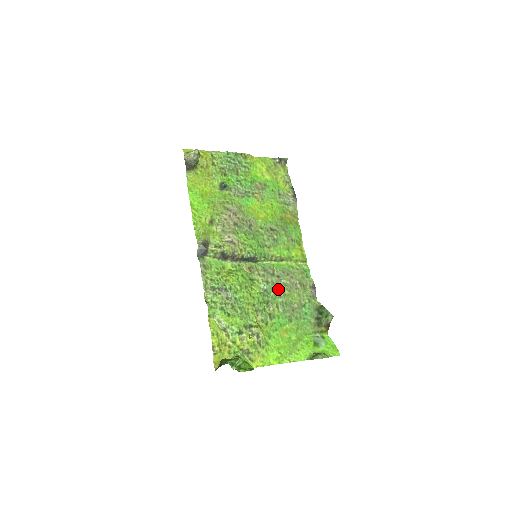
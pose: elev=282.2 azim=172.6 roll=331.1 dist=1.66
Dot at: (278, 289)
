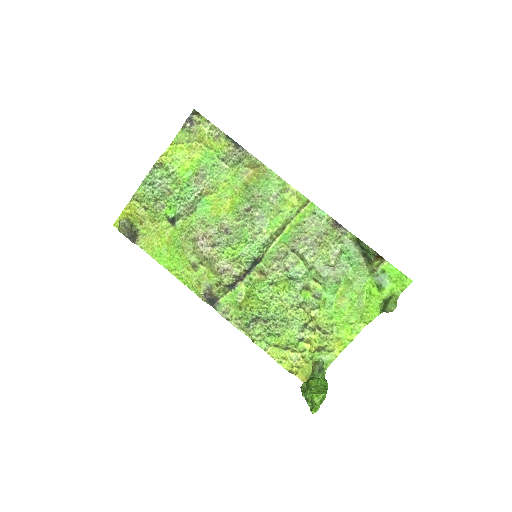
Dot at: (303, 263)
